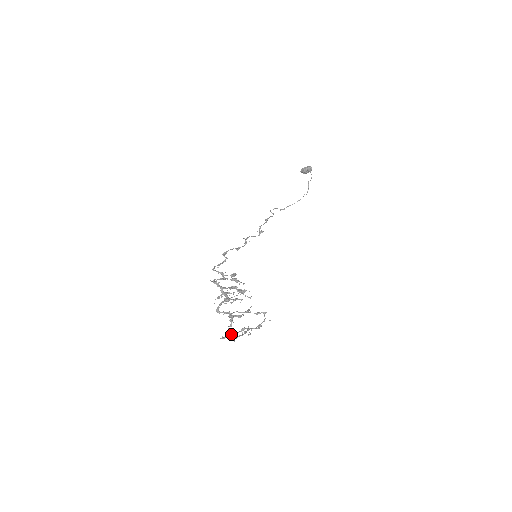
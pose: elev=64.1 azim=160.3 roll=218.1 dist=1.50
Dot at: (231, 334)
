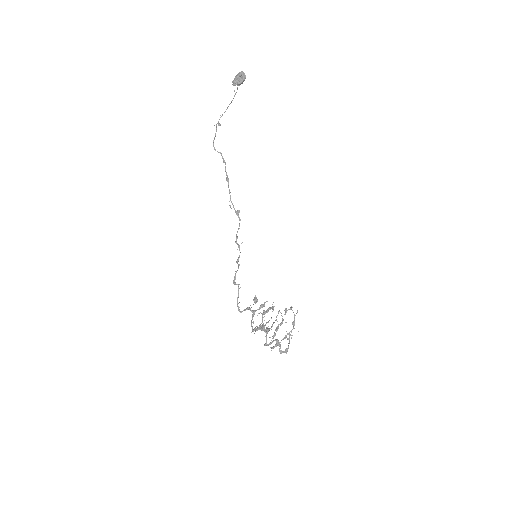
Dot at: occluded
